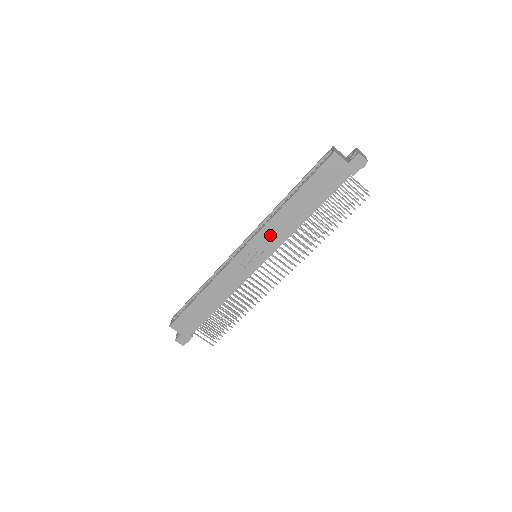
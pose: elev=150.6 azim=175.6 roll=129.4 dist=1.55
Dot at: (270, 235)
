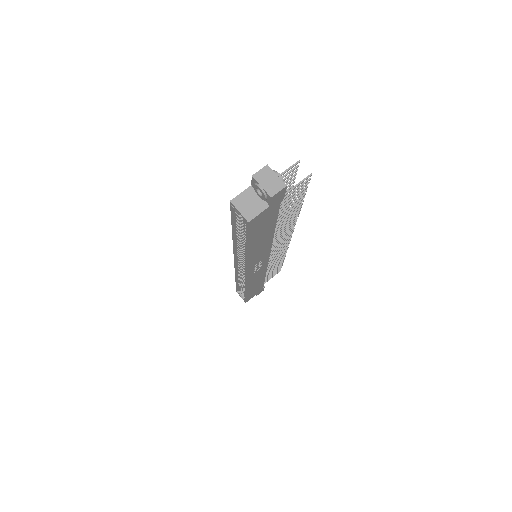
Dot at: (257, 258)
